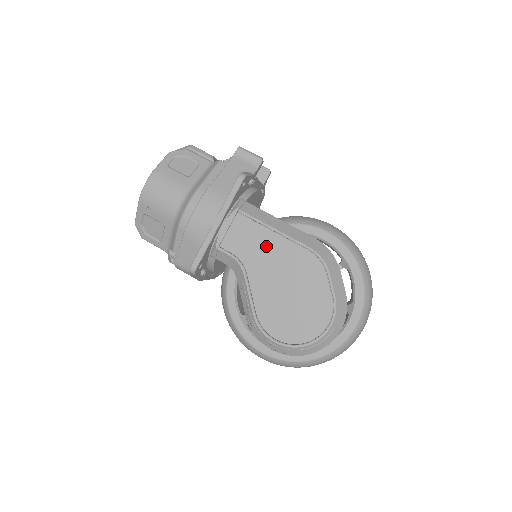
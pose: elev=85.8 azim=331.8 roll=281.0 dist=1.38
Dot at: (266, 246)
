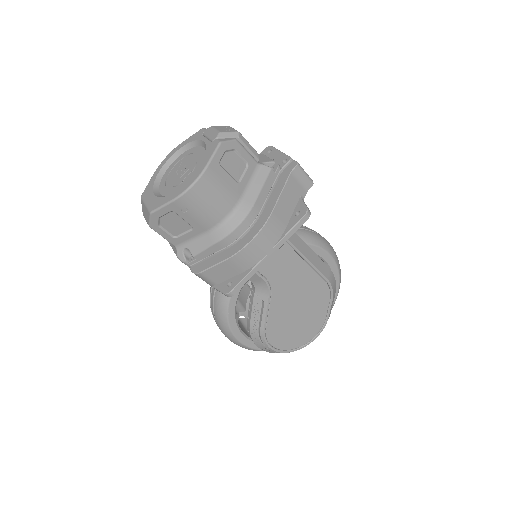
Dot at: (296, 274)
